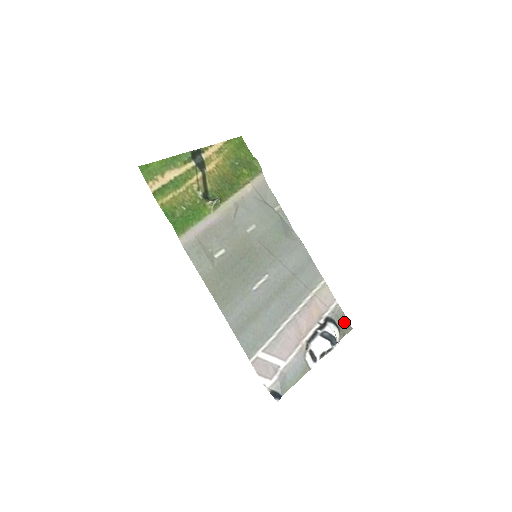
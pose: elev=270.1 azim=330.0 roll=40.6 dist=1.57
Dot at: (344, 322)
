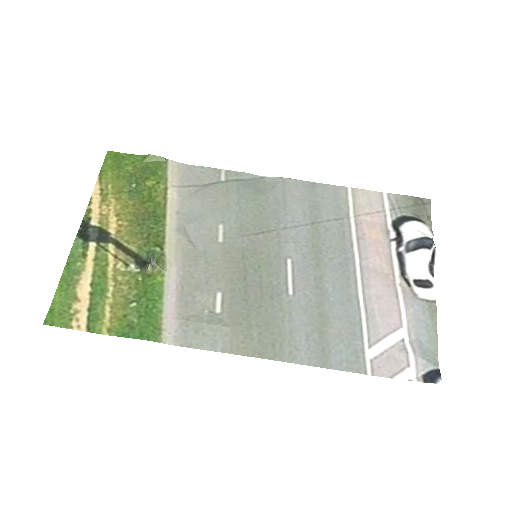
Dot at: (415, 204)
